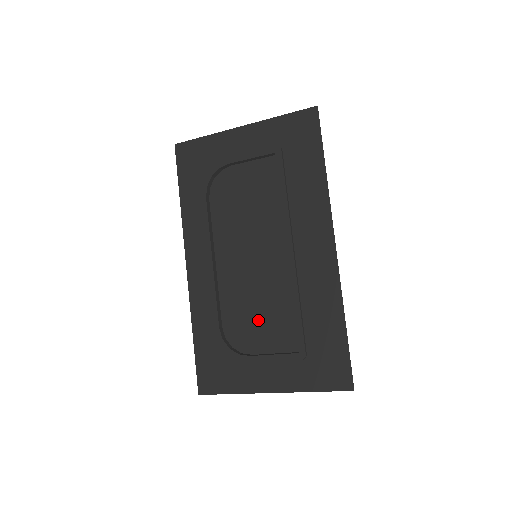
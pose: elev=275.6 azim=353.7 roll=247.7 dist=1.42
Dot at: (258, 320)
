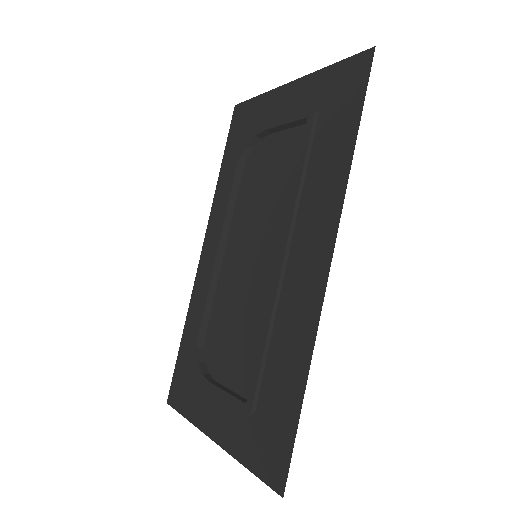
Dot at: (233, 340)
